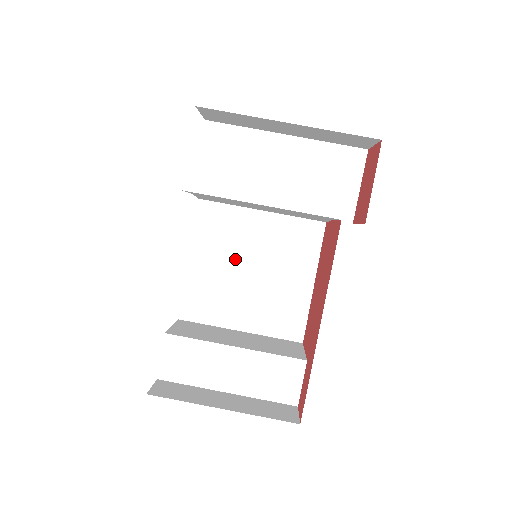
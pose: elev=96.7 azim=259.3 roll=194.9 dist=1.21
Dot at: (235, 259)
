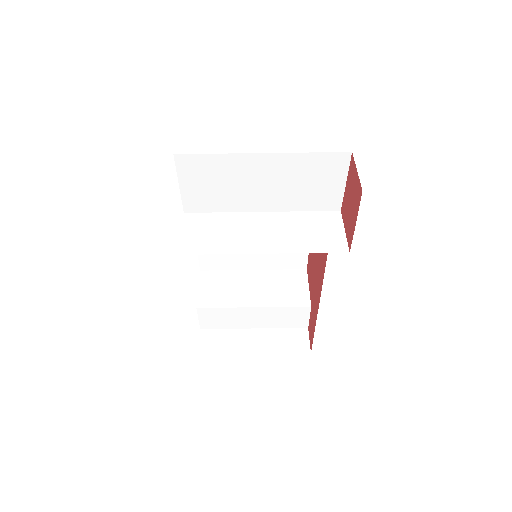
Dot at: occluded
